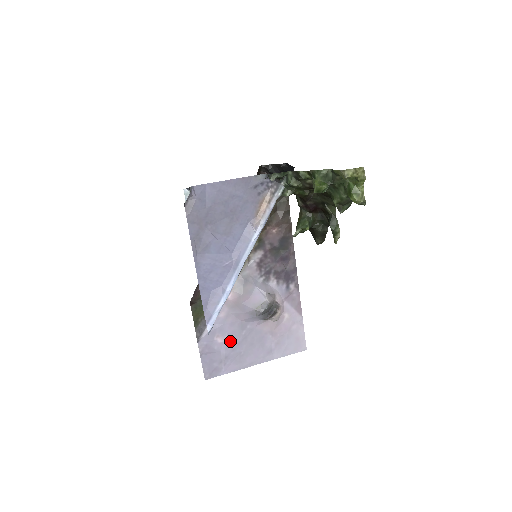
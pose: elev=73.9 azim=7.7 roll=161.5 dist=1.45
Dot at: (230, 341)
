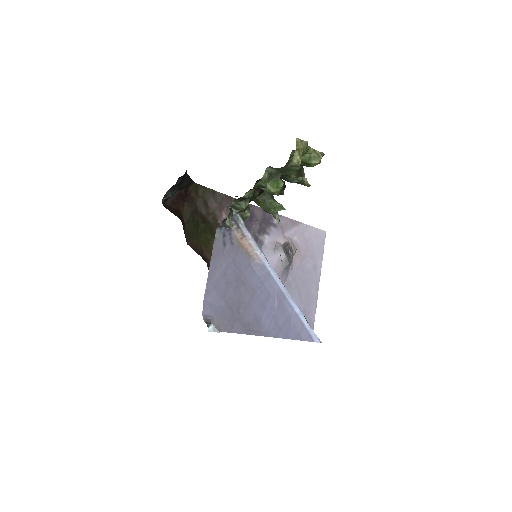
Dot at: occluded
